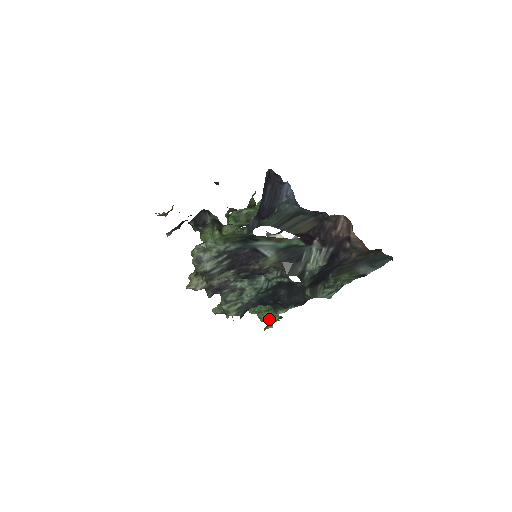
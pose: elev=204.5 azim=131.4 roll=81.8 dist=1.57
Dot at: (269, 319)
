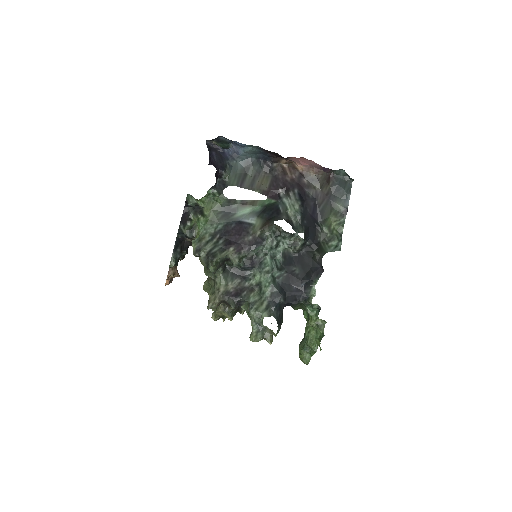
Dot at: (318, 335)
